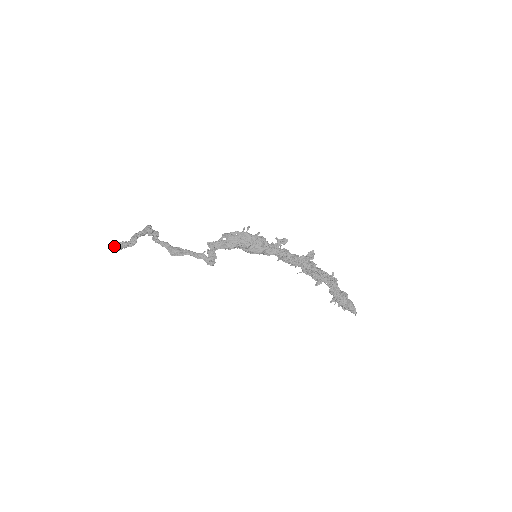
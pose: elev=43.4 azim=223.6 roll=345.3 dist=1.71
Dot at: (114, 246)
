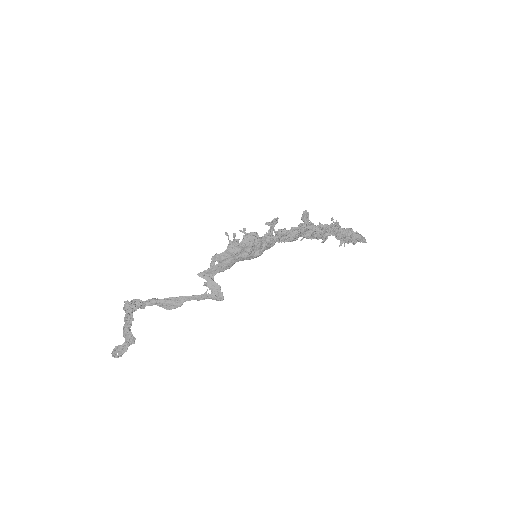
Dot at: (112, 355)
